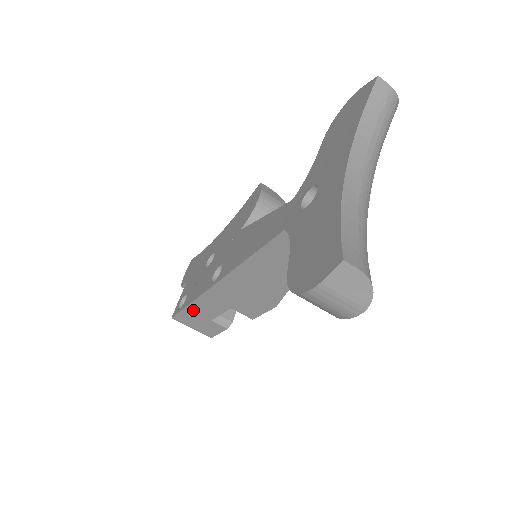
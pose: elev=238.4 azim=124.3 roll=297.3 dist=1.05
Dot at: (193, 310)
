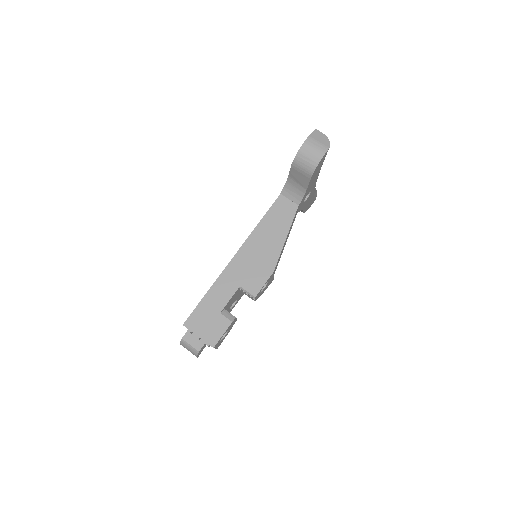
Dot at: (207, 302)
